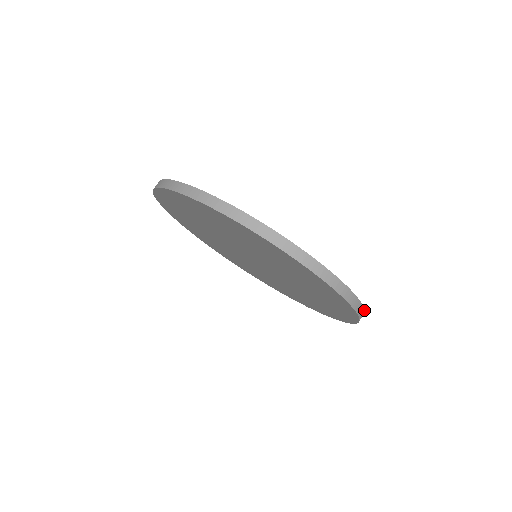
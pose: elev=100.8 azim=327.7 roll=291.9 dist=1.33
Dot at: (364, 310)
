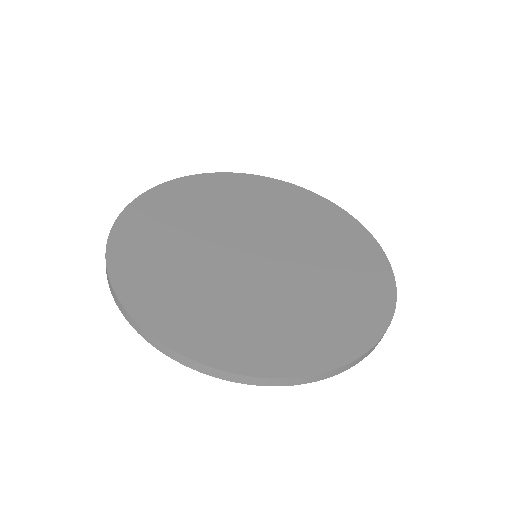
Dot at: occluded
